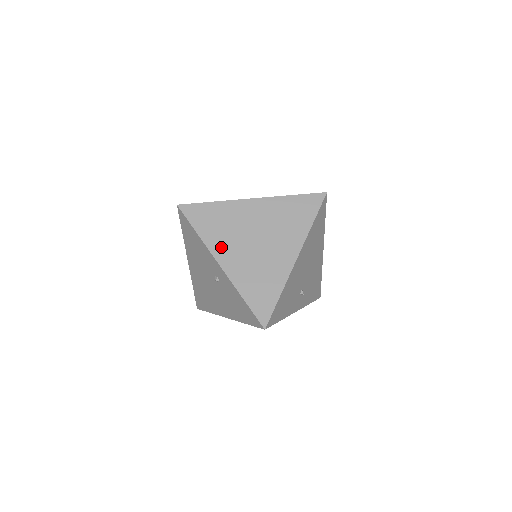
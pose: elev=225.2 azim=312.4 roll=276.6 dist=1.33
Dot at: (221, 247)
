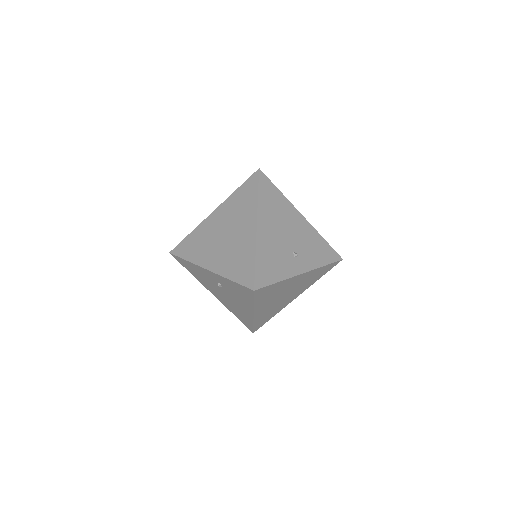
Dot at: (204, 257)
